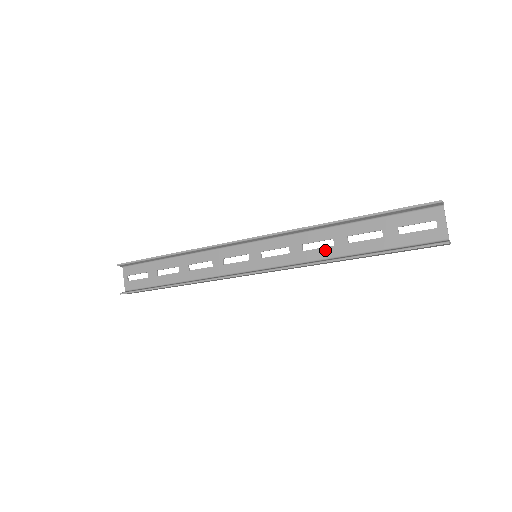
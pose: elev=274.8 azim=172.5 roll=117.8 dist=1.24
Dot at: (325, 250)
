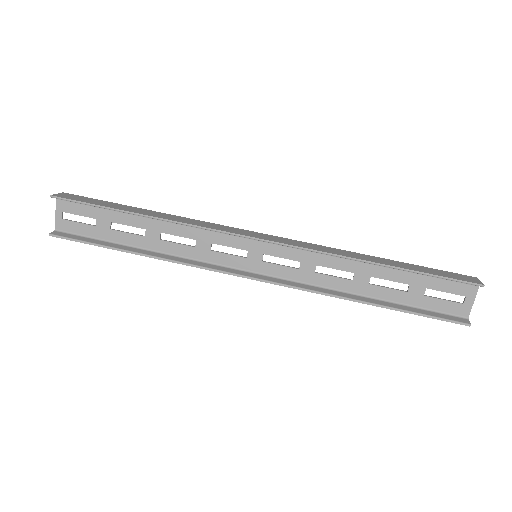
Dot at: (341, 281)
